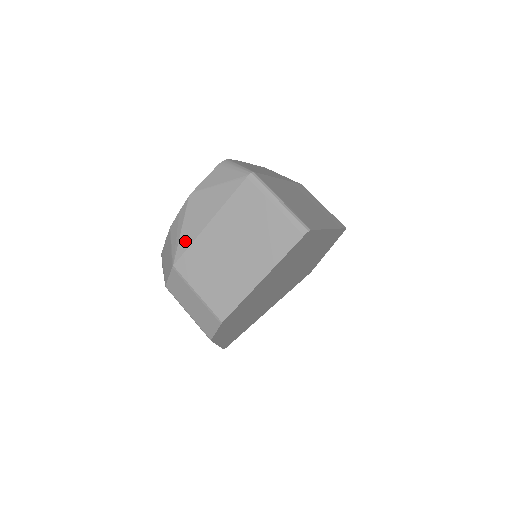
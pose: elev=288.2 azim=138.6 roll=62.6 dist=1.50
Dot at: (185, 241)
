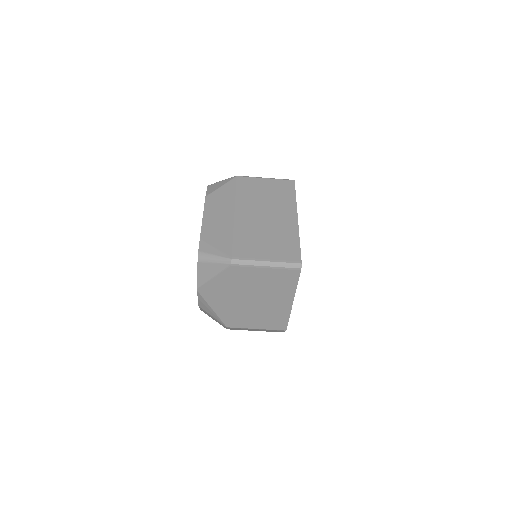
Dot at: (222, 314)
